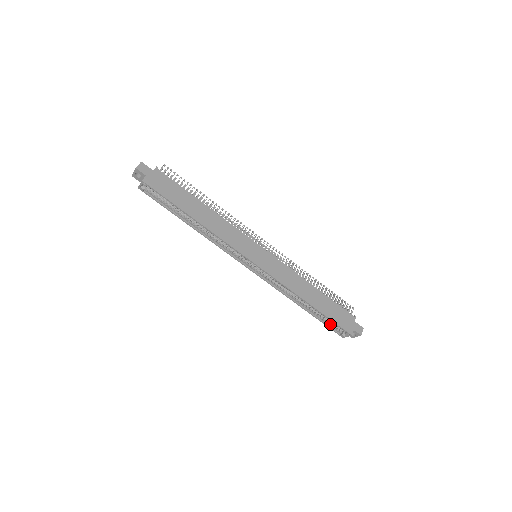
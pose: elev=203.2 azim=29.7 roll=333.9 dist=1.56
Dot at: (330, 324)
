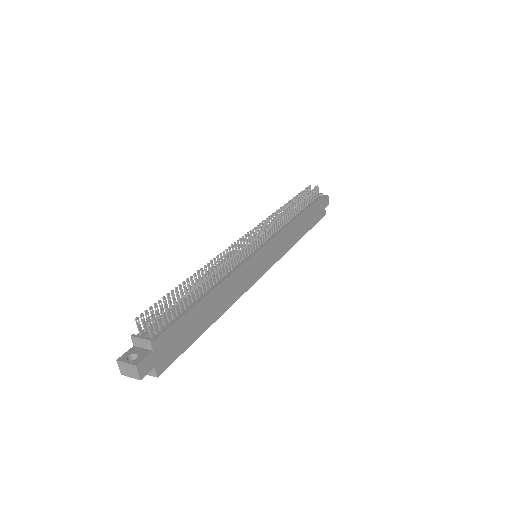
Dot at: occluded
